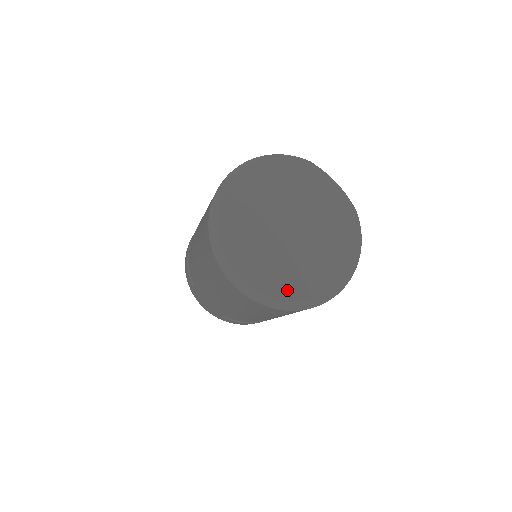
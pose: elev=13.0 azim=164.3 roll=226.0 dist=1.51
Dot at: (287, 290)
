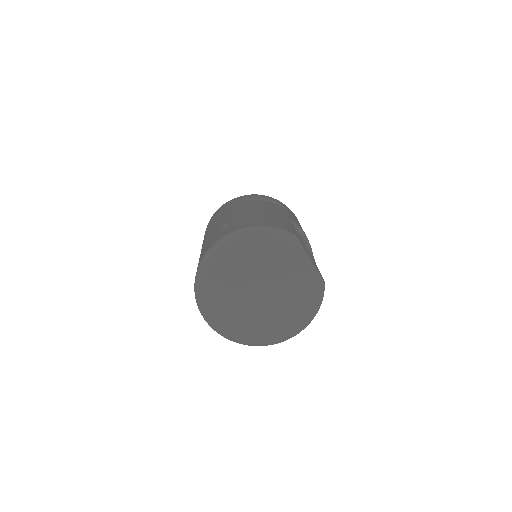
Dot at: (244, 335)
